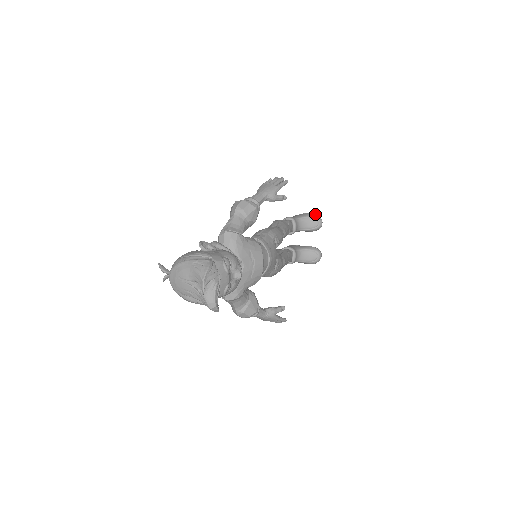
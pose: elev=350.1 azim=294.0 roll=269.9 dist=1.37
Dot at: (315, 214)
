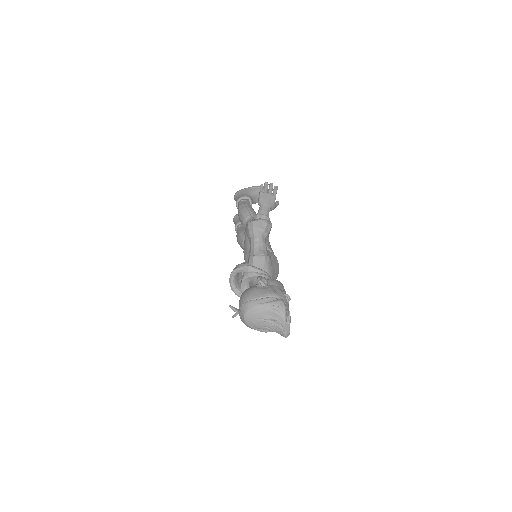
Dot at: occluded
